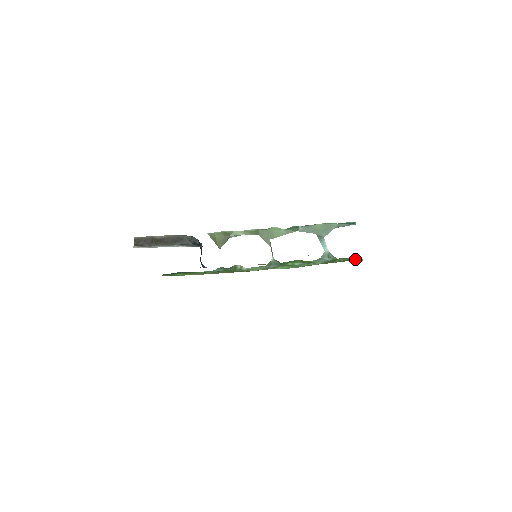
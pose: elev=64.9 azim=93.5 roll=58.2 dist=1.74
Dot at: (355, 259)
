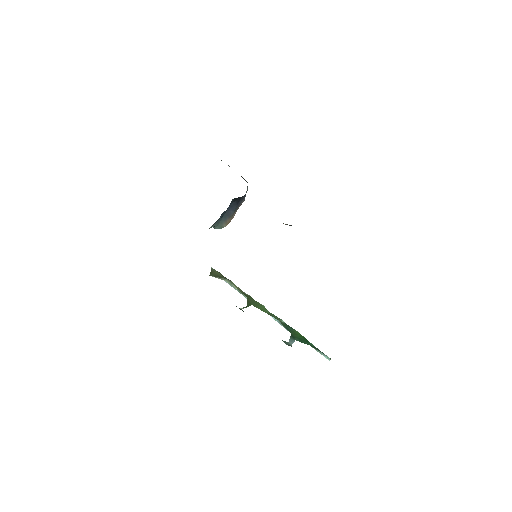
Dot at: occluded
